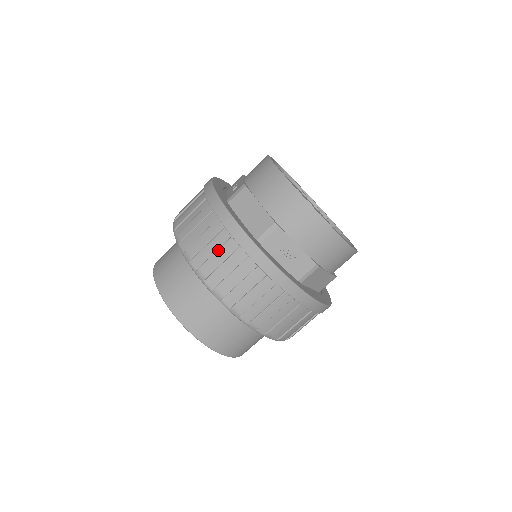
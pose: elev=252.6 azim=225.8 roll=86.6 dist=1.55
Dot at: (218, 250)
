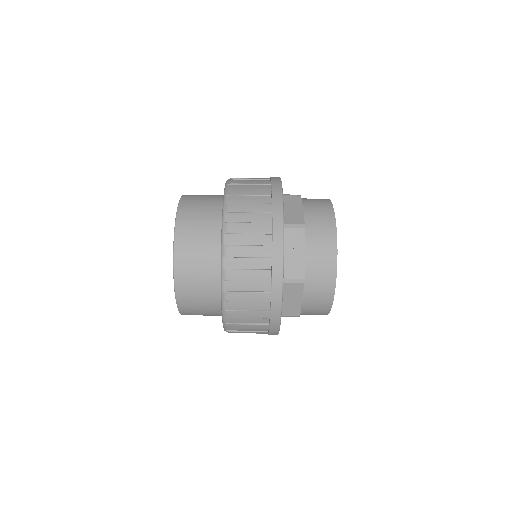
Dot at: (252, 325)
